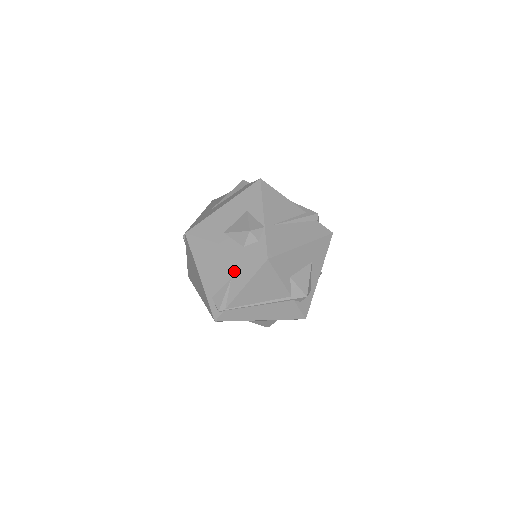
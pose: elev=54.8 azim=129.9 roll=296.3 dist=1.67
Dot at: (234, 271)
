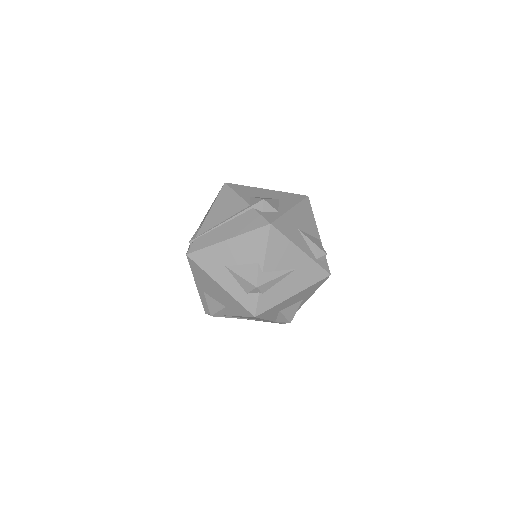
Dot at: occluded
